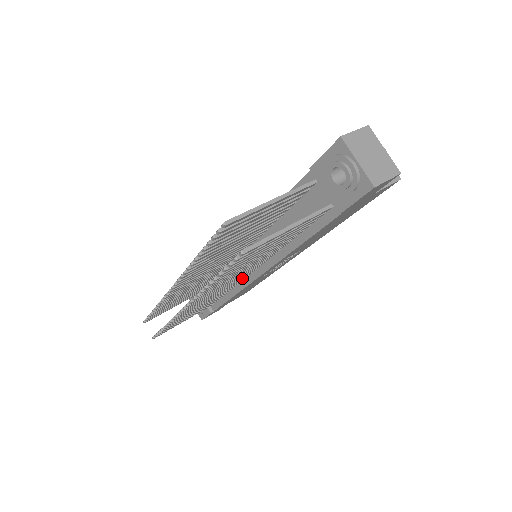
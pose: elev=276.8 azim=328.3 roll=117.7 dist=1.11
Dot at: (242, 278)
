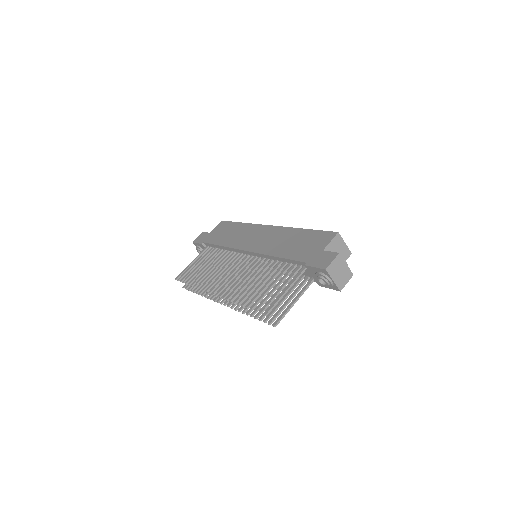
Dot at: occluded
